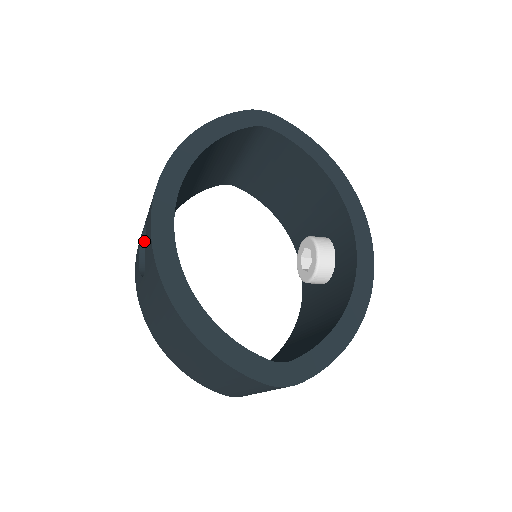
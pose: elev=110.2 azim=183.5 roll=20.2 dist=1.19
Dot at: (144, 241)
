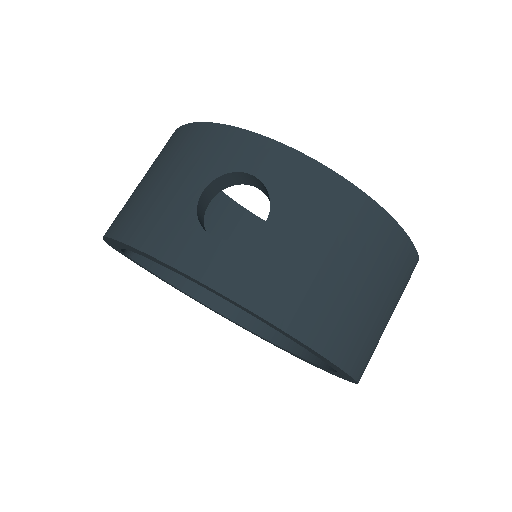
Dot at: (200, 223)
